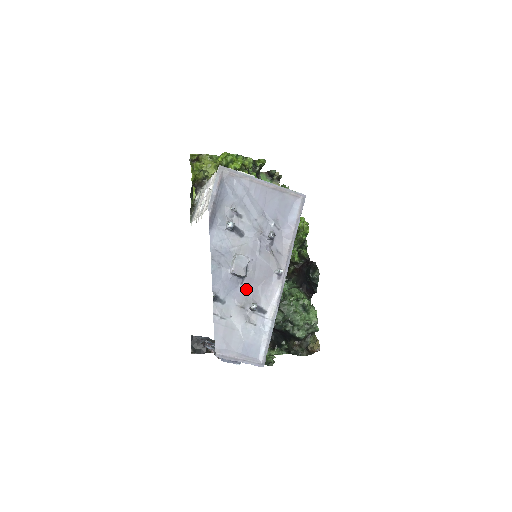
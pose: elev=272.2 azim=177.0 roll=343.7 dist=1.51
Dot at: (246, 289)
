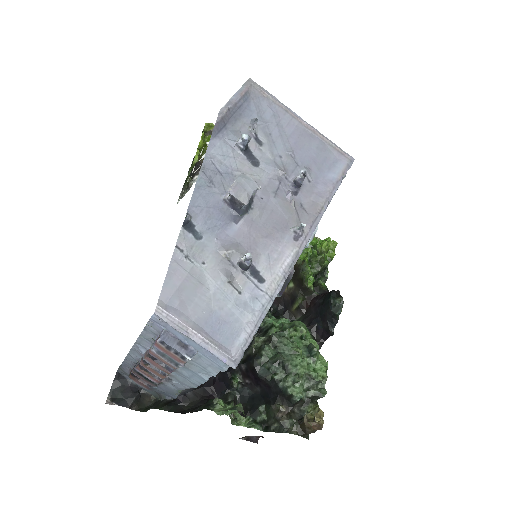
Dot at: (241, 233)
